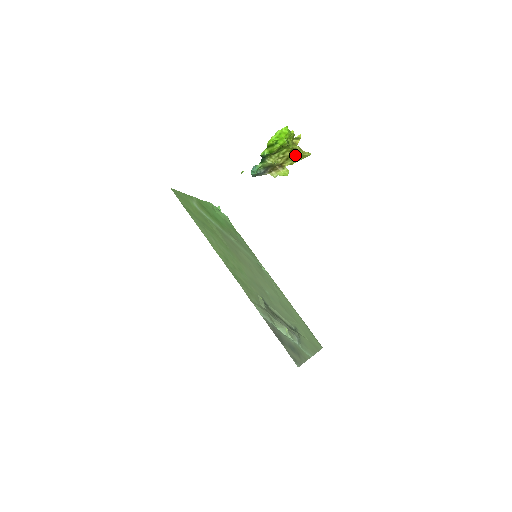
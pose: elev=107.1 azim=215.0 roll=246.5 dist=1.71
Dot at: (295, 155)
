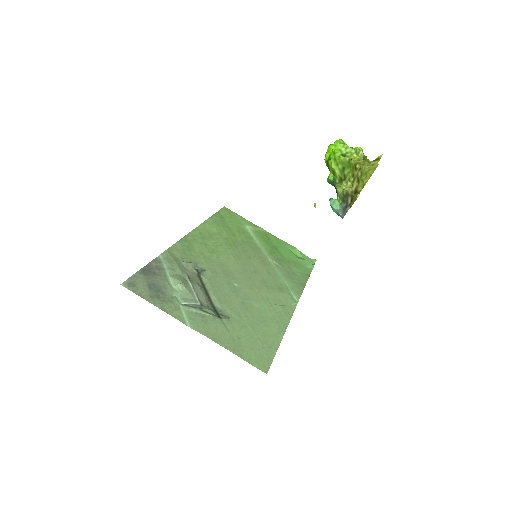
Dot at: (362, 172)
